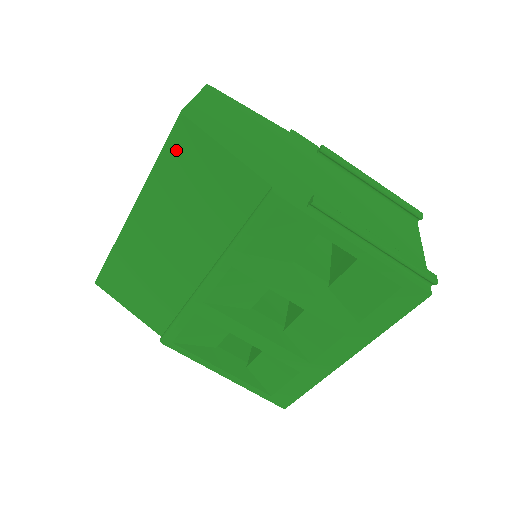
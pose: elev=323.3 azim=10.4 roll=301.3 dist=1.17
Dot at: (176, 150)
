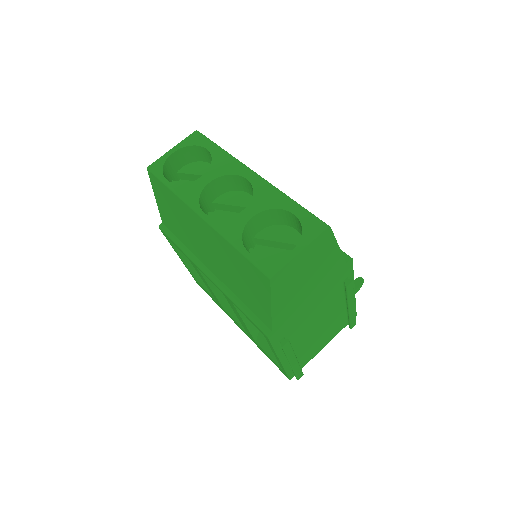
Dot at: (251, 268)
